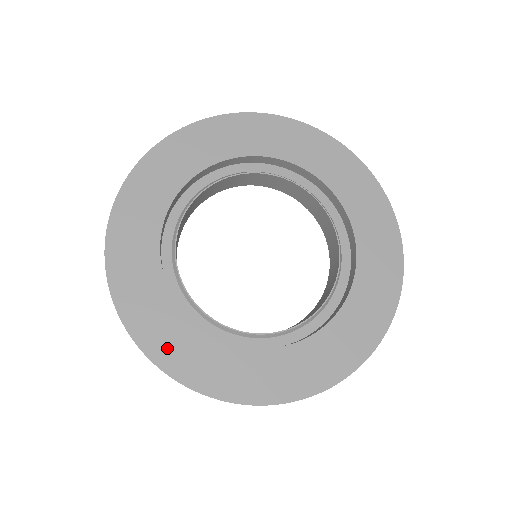
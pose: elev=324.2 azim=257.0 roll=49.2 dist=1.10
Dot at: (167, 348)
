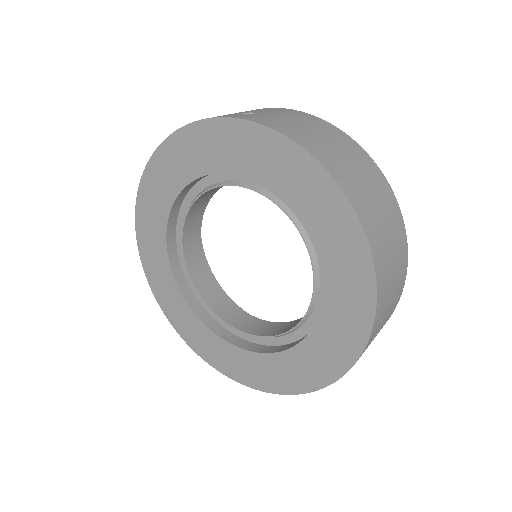
Dot at: (172, 310)
